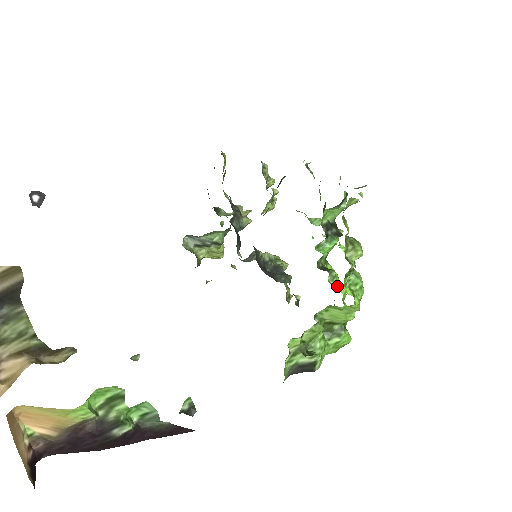
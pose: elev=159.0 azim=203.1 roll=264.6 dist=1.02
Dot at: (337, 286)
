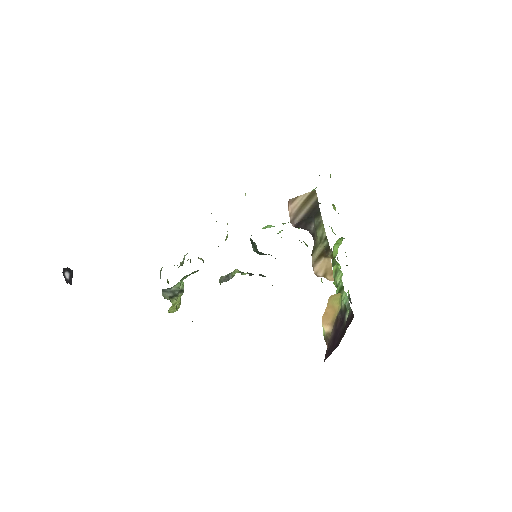
Dot at: occluded
